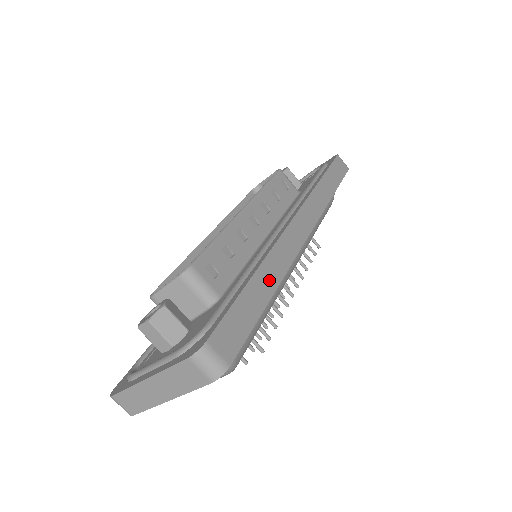
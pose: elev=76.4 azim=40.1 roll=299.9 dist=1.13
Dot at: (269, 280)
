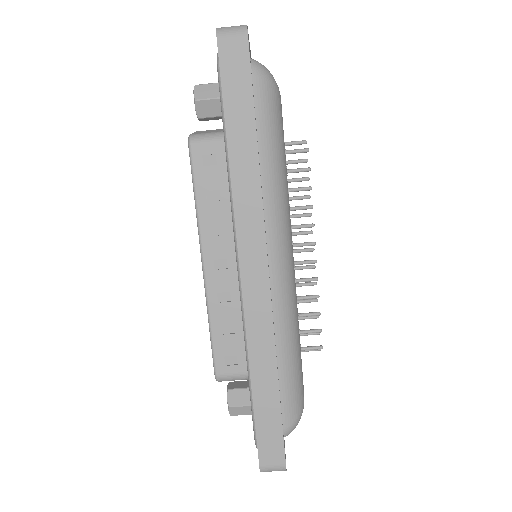
Dot at: (266, 371)
